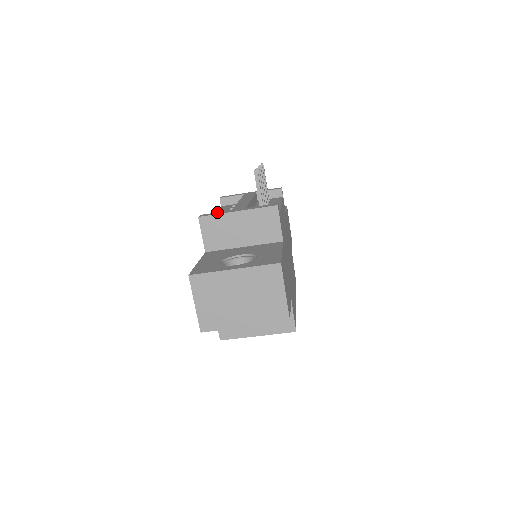
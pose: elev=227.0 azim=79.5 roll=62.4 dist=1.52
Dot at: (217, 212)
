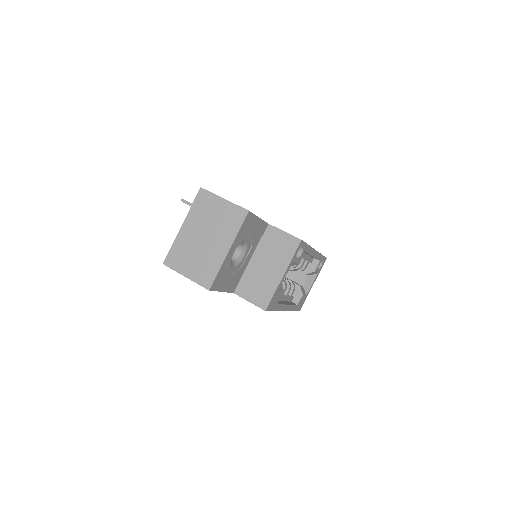
Dot at: occluded
